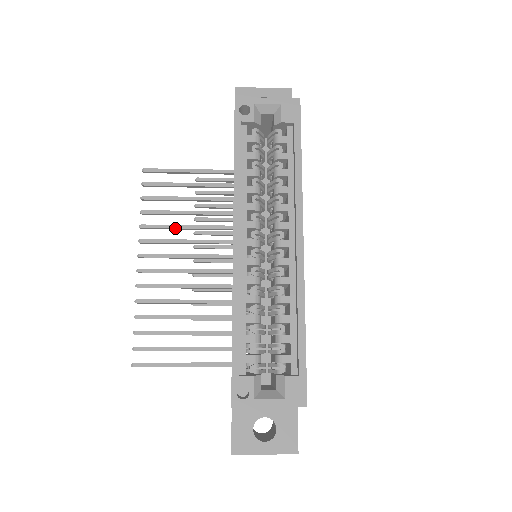
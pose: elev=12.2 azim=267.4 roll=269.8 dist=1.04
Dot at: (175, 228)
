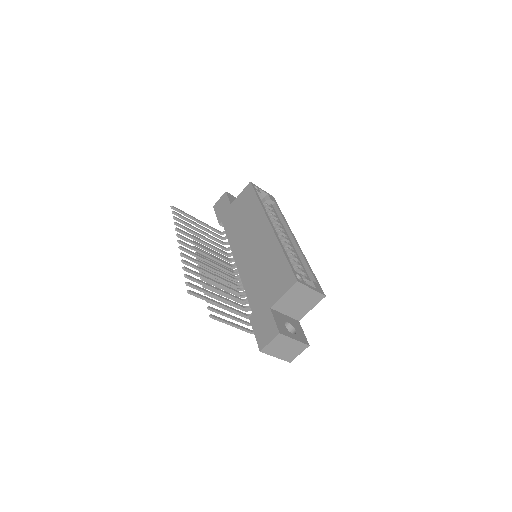
Dot at: (196, 238)
